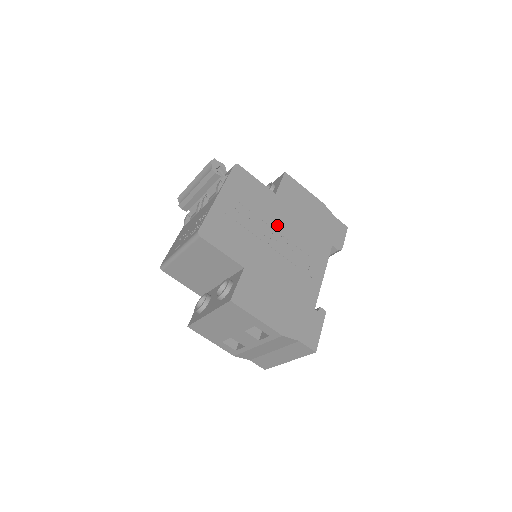
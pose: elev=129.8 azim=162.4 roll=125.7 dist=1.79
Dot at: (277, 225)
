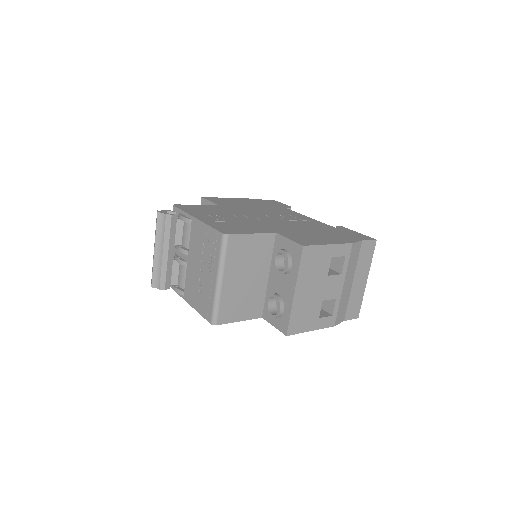
Dot at: (247, 213)
